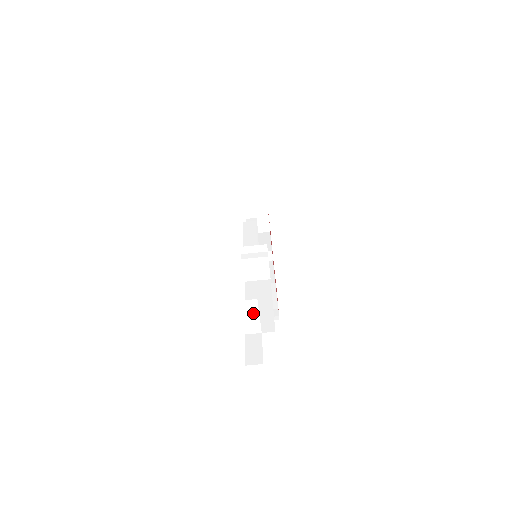
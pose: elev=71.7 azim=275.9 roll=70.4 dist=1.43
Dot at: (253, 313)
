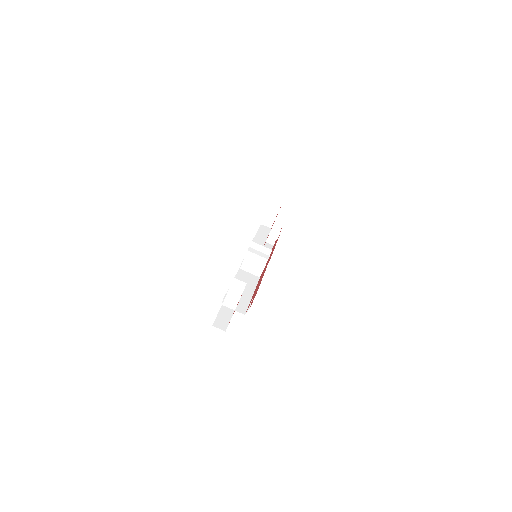
Dot at: (237, 292)
